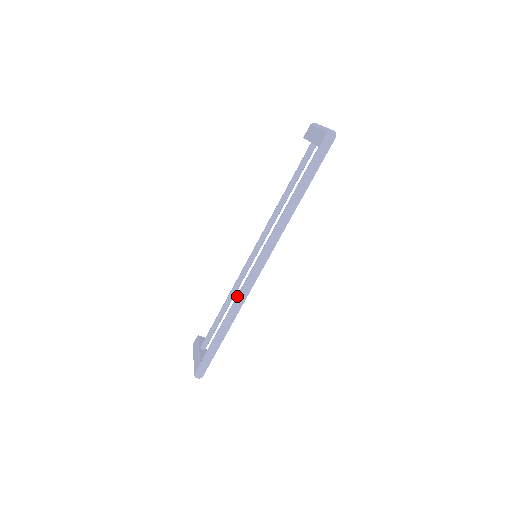
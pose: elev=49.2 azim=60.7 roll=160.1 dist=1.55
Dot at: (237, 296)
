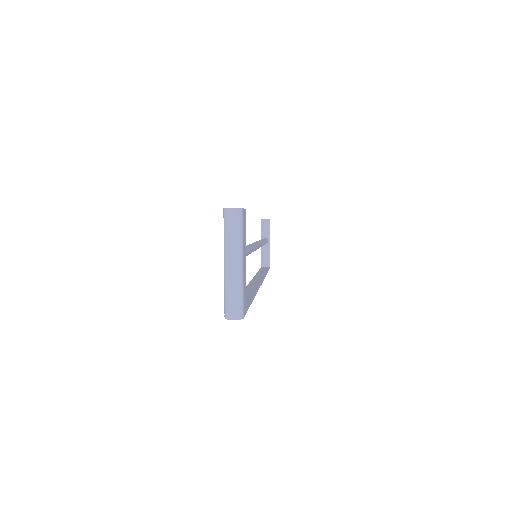
Dot at: occluded
